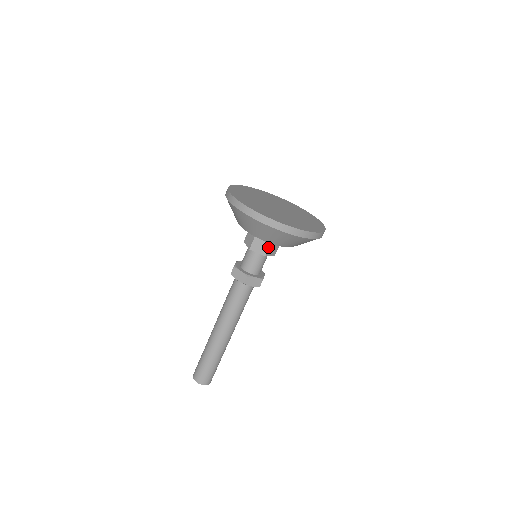
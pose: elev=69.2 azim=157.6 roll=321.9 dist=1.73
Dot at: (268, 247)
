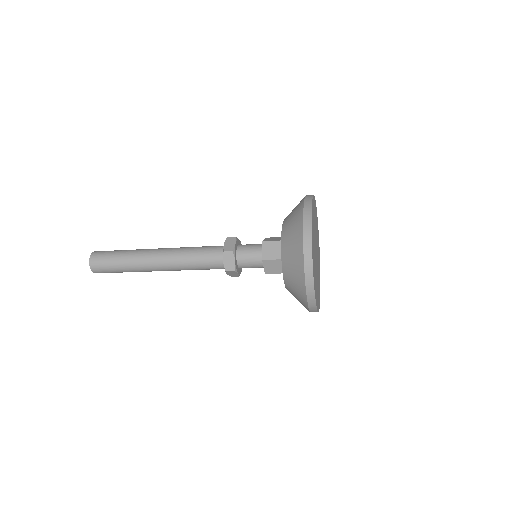
Dot at: (276, 272)
